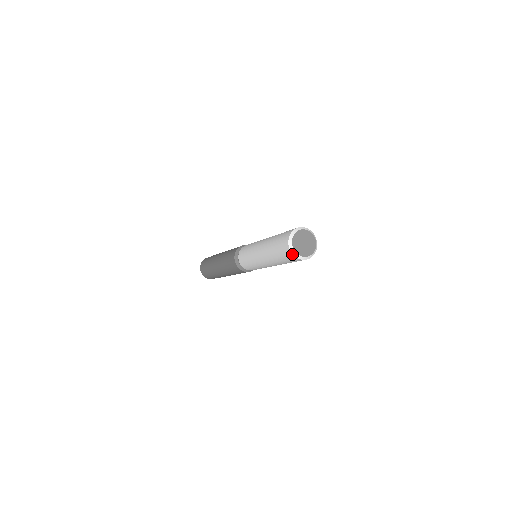
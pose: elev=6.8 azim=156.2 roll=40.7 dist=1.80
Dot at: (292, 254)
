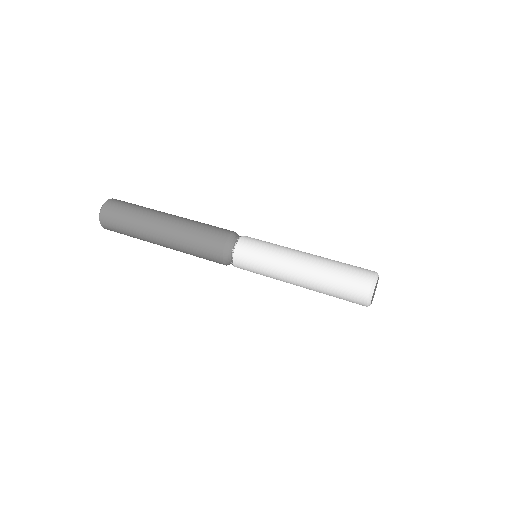
Dot at: (367, 302)
